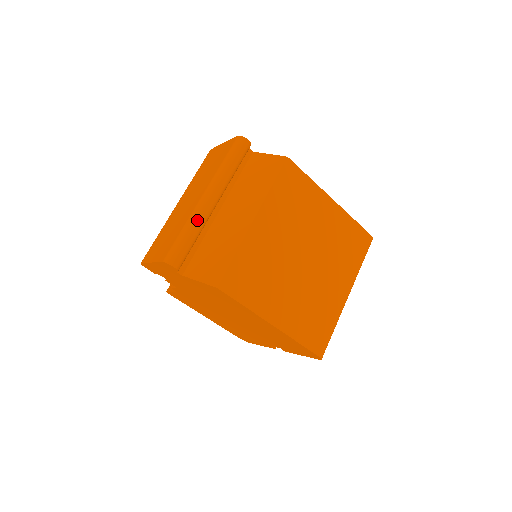
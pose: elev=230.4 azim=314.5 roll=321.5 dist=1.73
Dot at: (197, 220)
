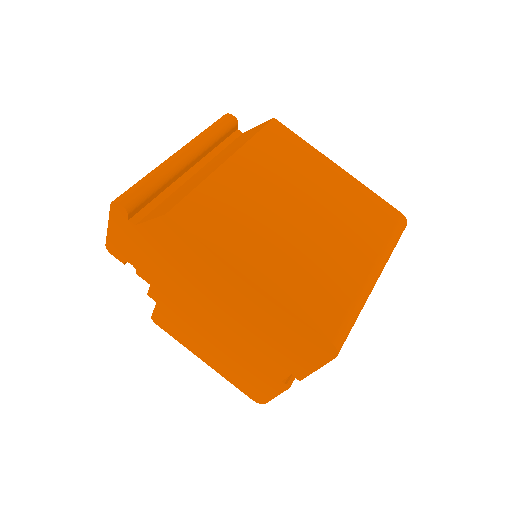
Dot at: (161, 169)
